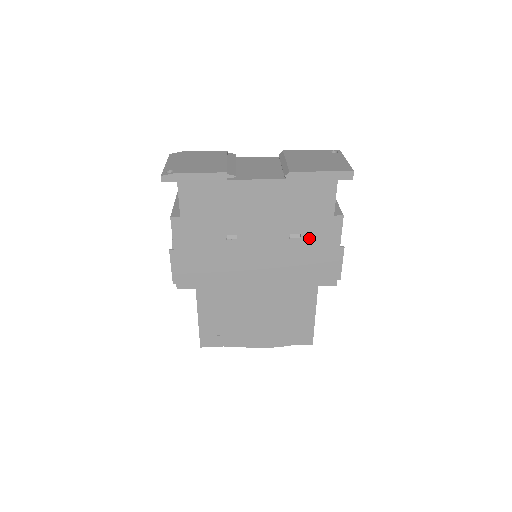
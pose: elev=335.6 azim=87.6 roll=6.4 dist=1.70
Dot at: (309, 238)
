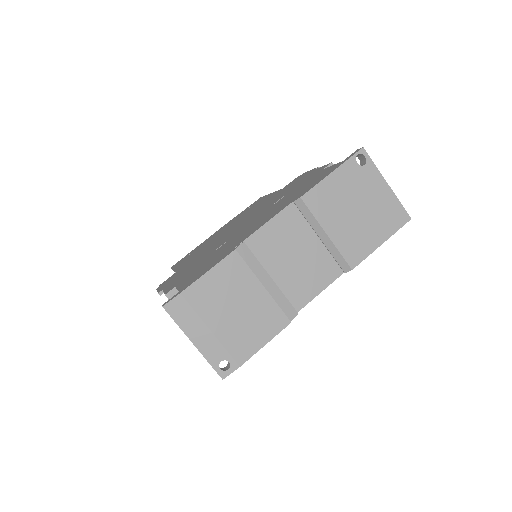
Dot at: occluded
